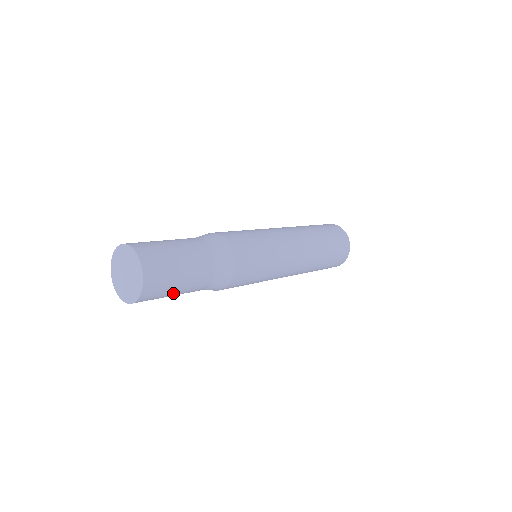
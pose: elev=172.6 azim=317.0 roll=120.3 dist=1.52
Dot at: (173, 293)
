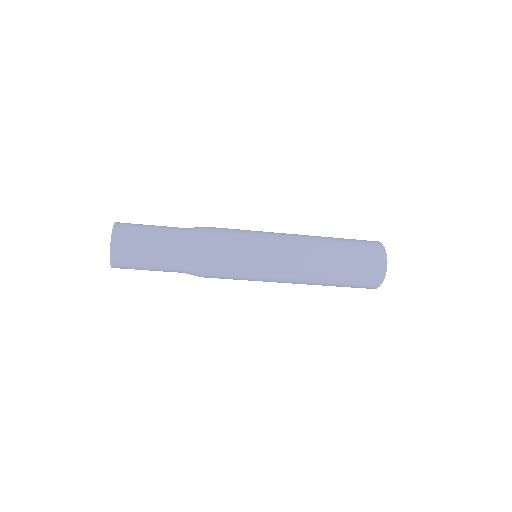
Dot at: occluded
